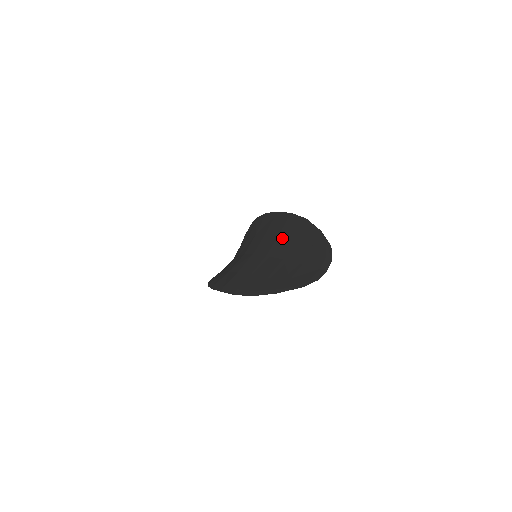
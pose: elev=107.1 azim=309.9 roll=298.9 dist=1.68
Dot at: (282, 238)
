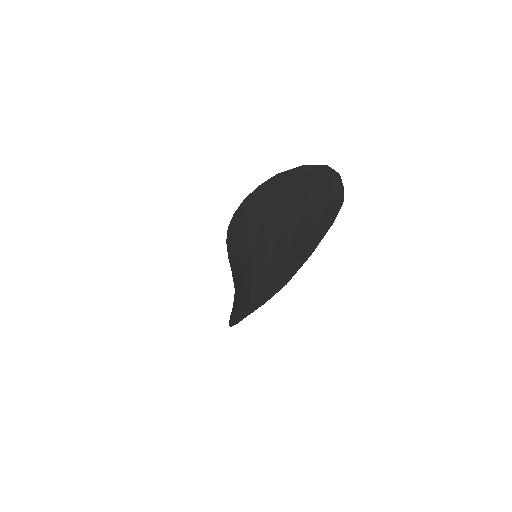
Dot at: (269, 213)
